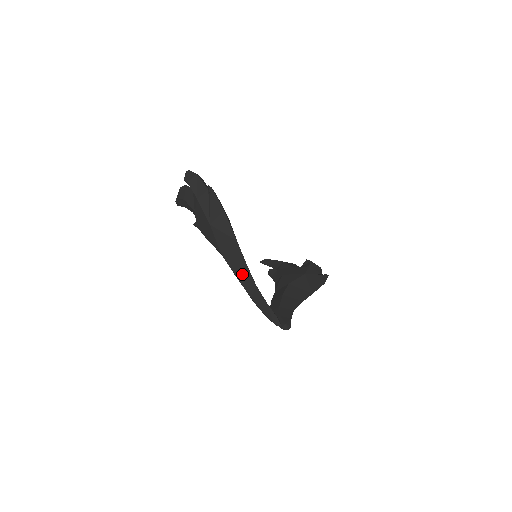
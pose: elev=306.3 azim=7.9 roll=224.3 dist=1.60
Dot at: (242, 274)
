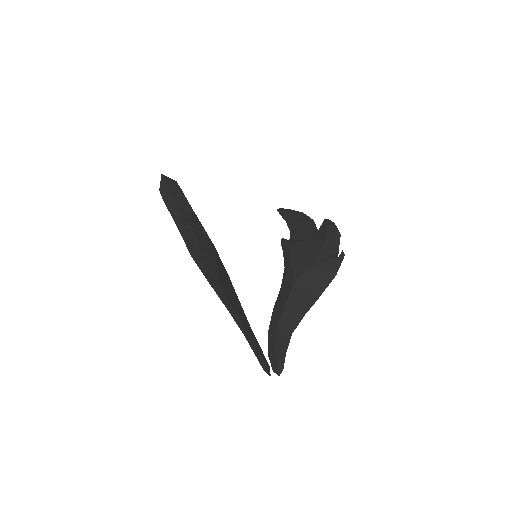
Dot at: (231, 311)
